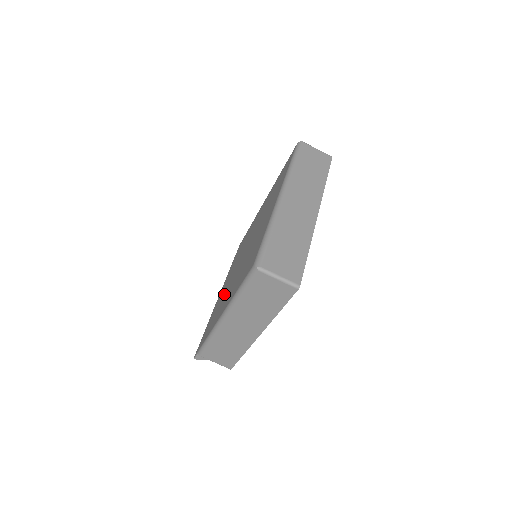
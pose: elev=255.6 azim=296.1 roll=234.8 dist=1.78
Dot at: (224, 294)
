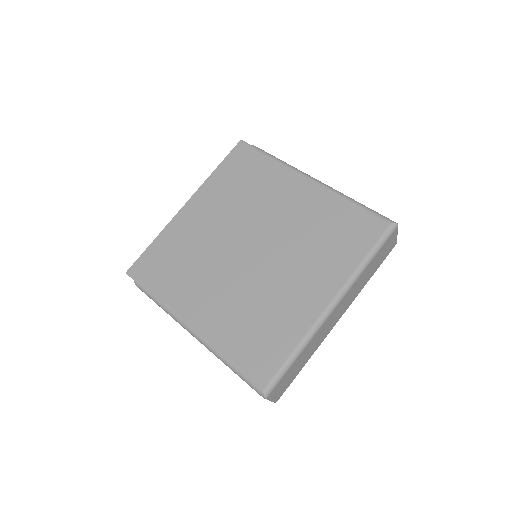
Dot at: (199, 260)
